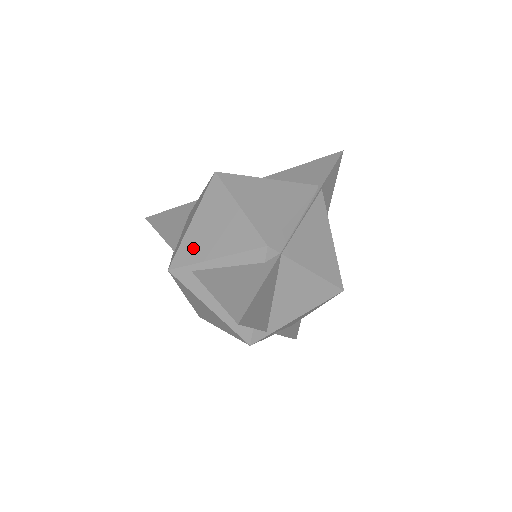
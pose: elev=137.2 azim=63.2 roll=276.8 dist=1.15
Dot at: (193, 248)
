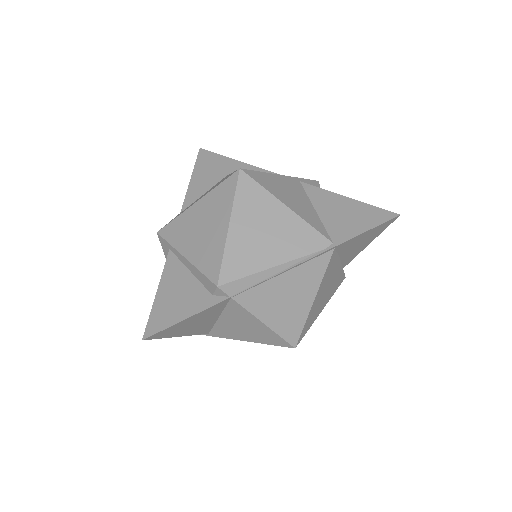
Dot at: (180, 231)
